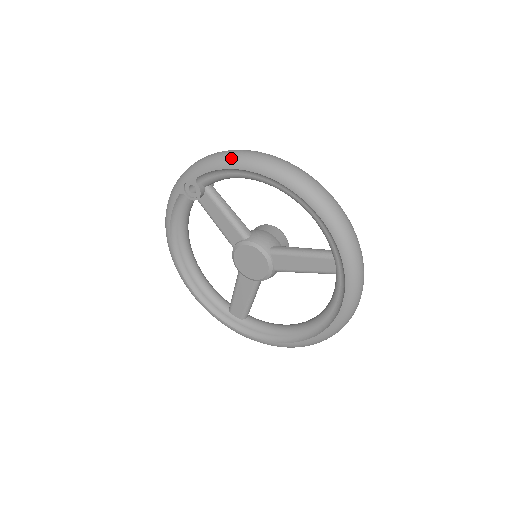
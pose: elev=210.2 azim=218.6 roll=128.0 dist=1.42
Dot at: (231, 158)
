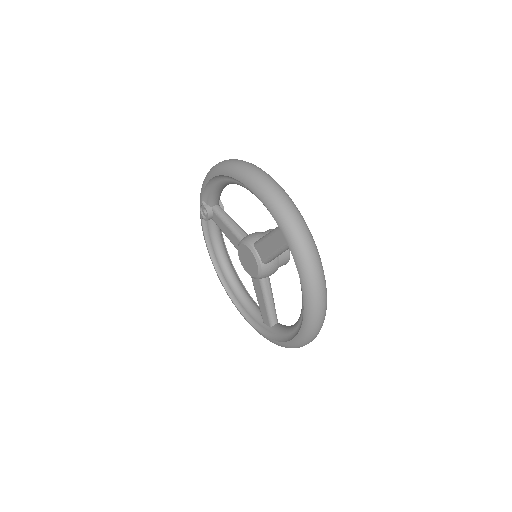
Dot at: (208, 173)
